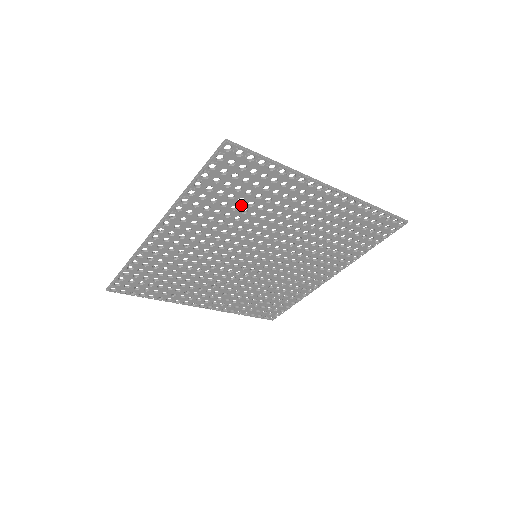
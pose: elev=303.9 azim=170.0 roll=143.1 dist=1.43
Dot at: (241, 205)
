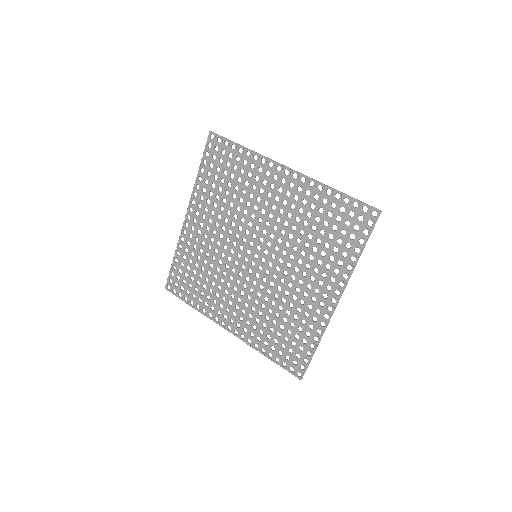
Dot at: (230, 190)
